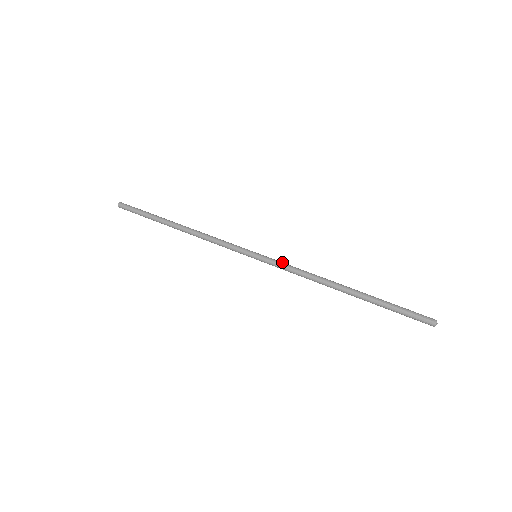
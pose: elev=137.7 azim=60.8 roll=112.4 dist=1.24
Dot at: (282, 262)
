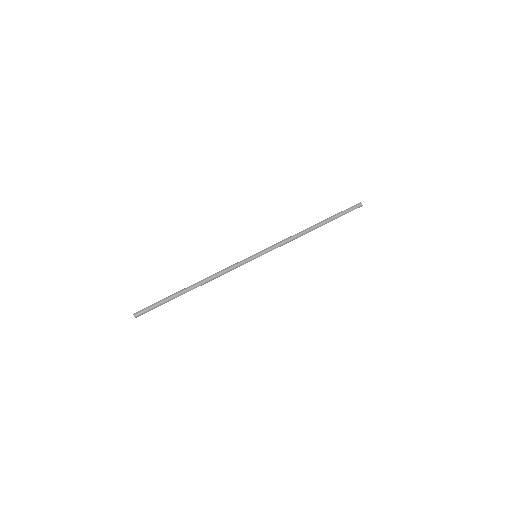
Dot at: (273, 245)
